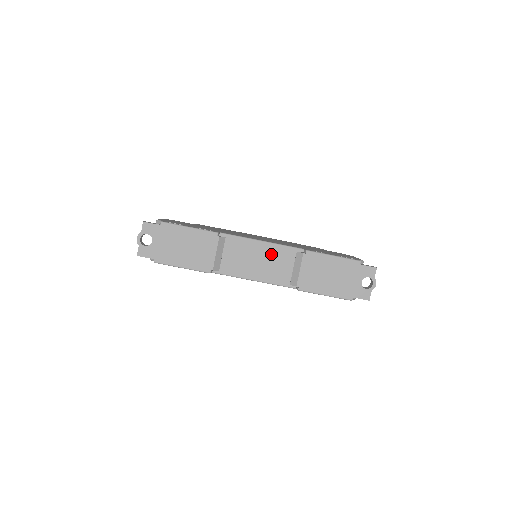
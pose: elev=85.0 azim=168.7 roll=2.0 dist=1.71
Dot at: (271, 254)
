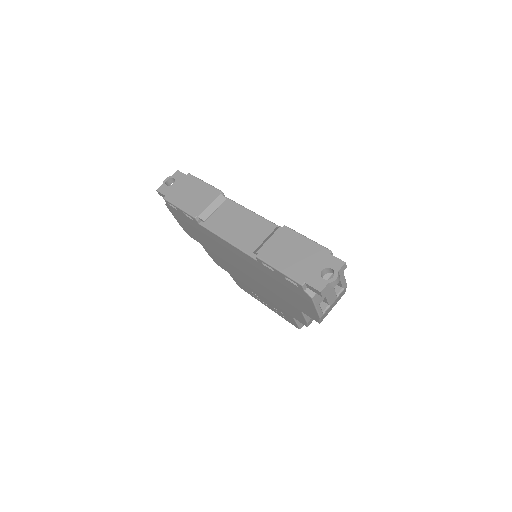
Dot at: (254, 224)
